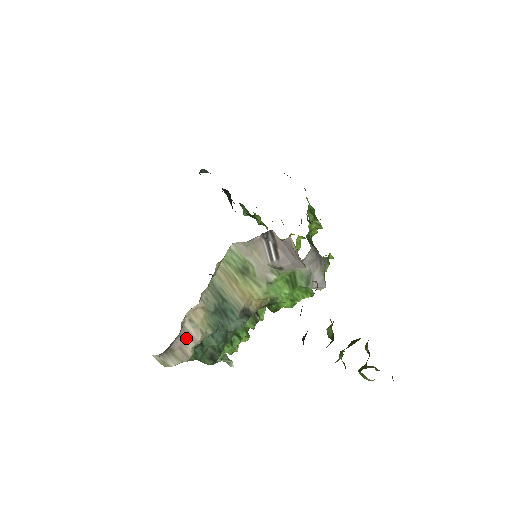
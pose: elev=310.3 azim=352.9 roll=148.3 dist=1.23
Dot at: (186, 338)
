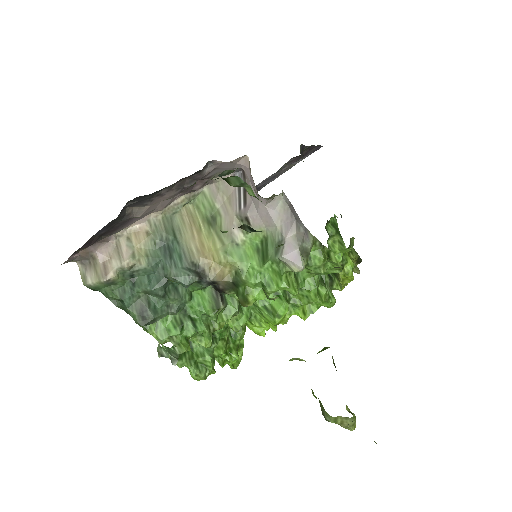
Dot at: (115, 253)
